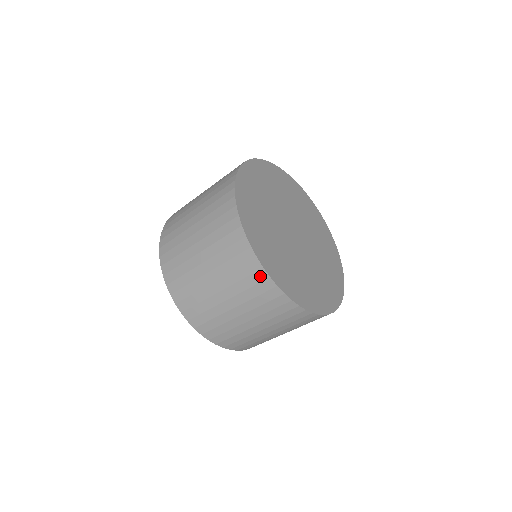
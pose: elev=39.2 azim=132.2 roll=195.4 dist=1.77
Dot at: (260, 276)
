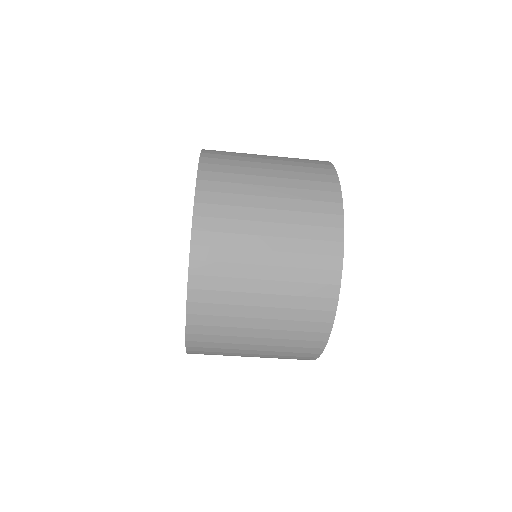
Dot at: (319, 337)
